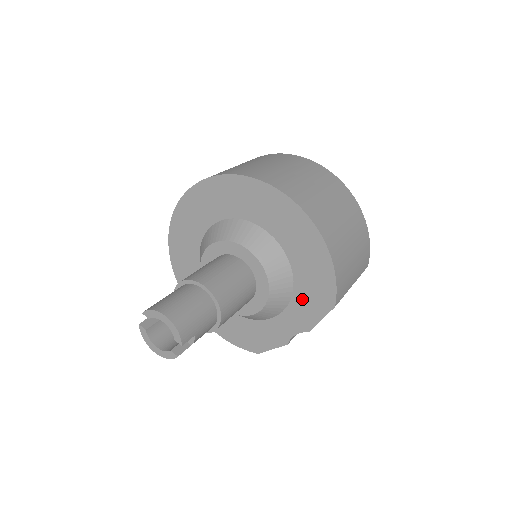
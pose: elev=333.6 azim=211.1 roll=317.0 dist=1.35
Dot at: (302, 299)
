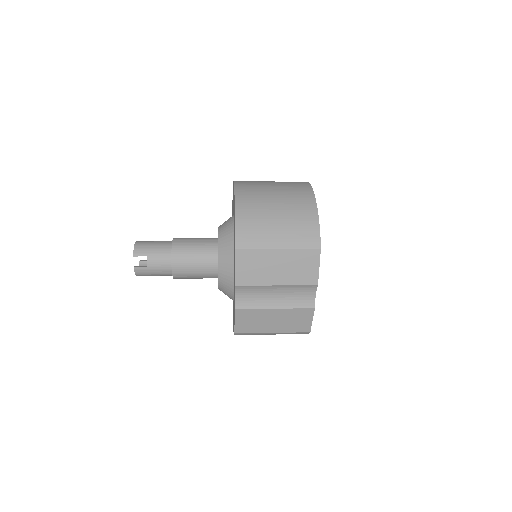
Dot at: occluded
